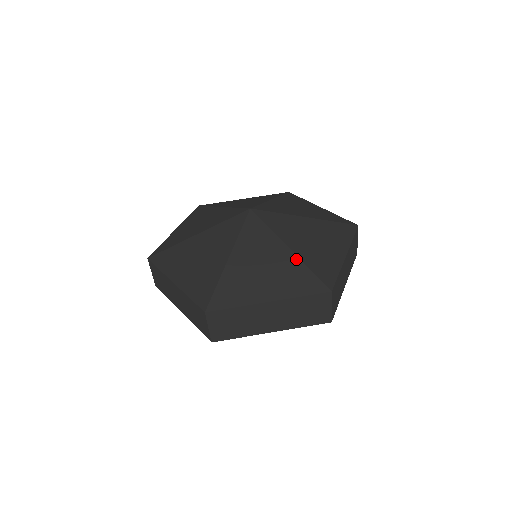
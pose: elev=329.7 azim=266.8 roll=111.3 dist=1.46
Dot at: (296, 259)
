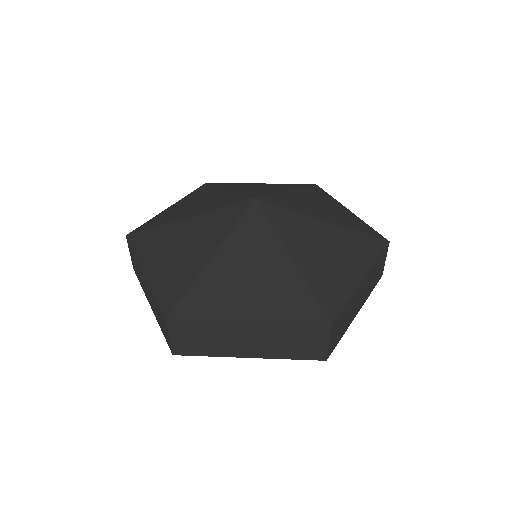
Dot at: (340, 228)
